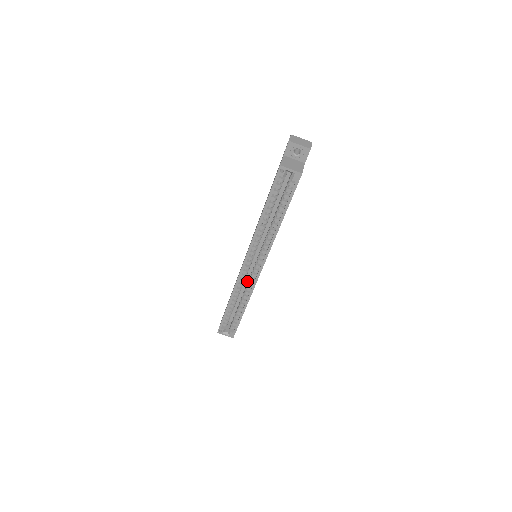
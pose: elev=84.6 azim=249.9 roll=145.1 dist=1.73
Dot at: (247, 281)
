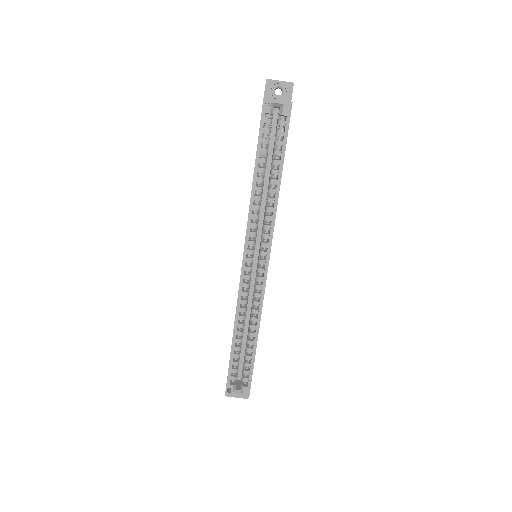
Dot at: (251, 301)
